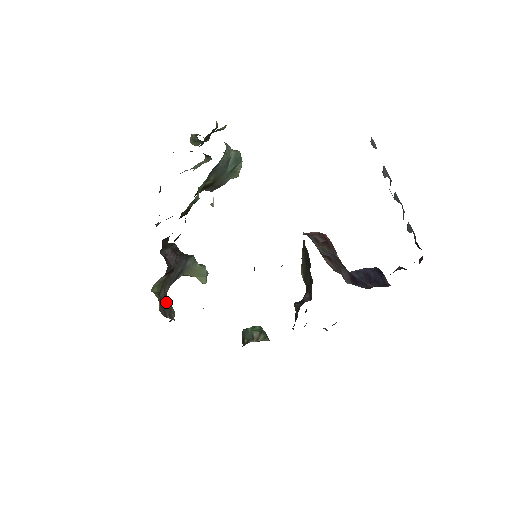
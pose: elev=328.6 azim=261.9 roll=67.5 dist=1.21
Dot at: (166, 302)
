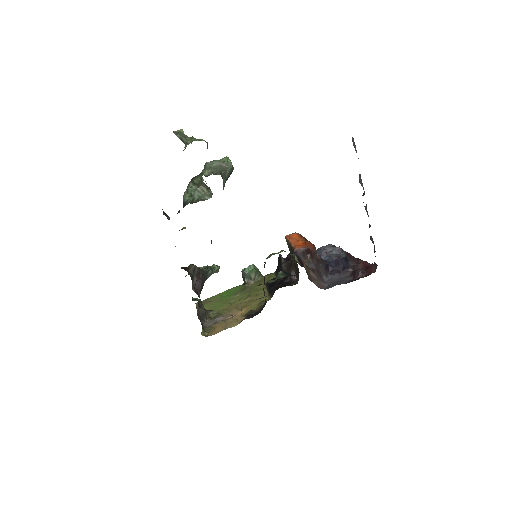
Dot at: (210, 332)
